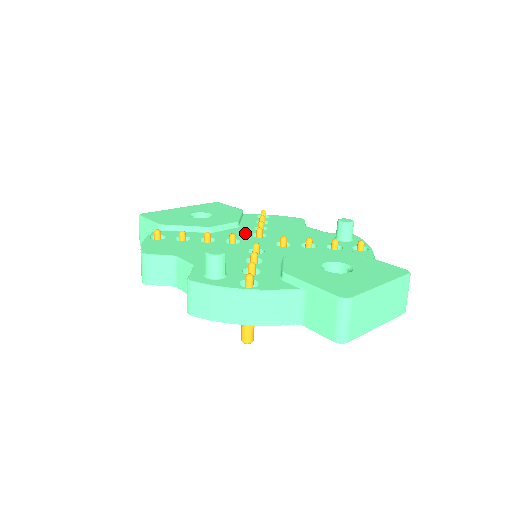
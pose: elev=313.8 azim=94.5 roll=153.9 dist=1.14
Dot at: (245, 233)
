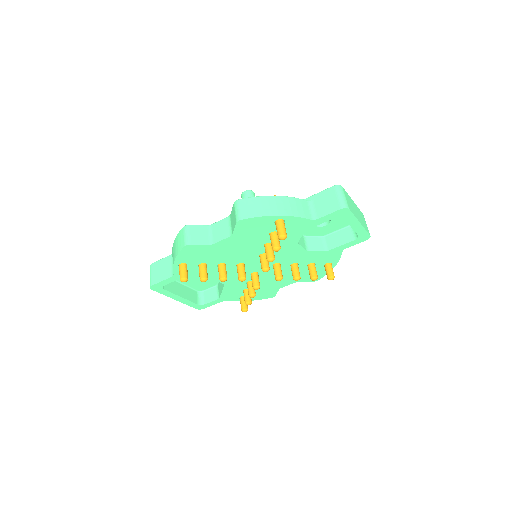
Dot at: occluded
